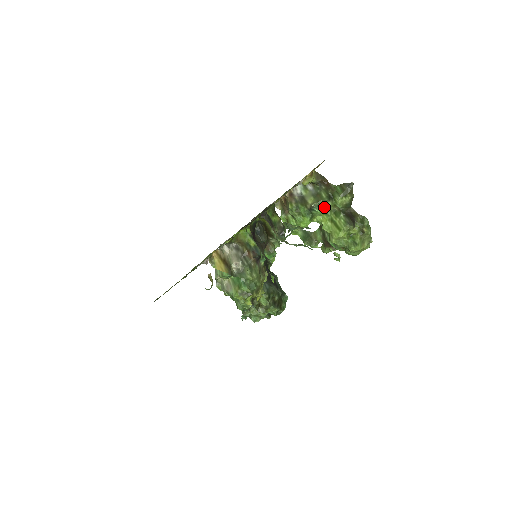
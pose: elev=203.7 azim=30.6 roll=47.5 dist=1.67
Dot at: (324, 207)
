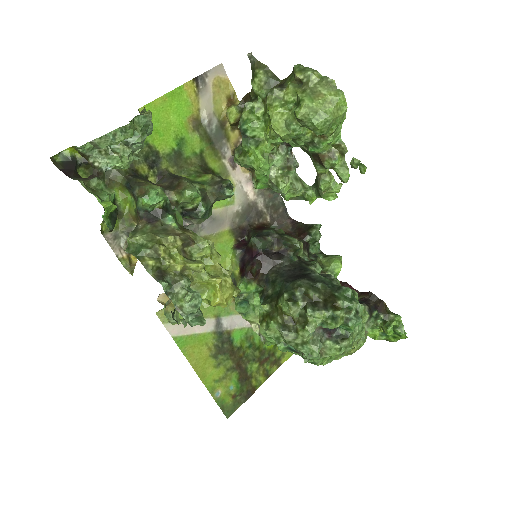
Dot at: (250, 115)
